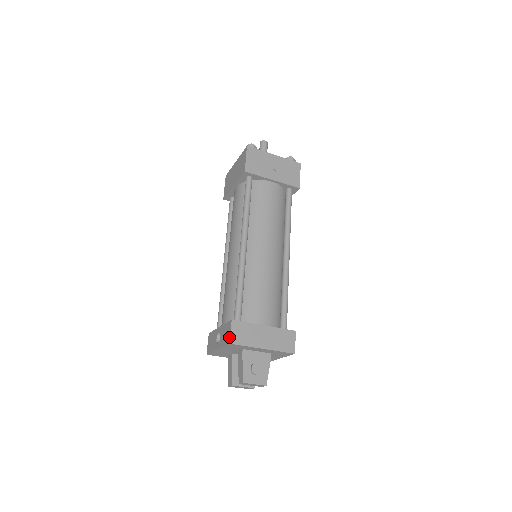
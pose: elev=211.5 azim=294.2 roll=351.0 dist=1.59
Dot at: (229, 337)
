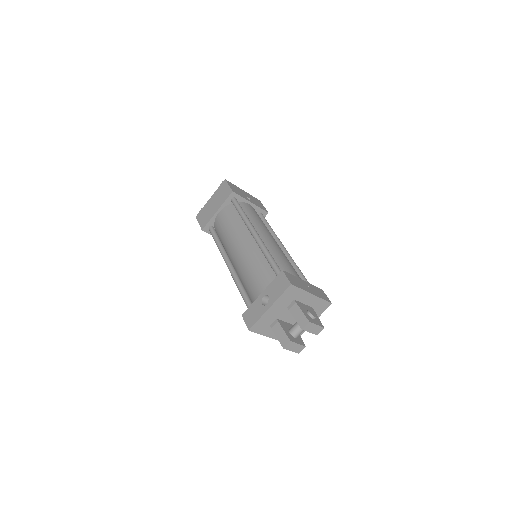
Dot at: (287, 281)
